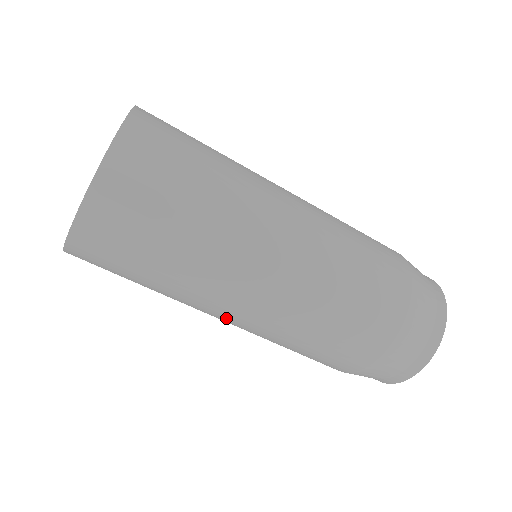
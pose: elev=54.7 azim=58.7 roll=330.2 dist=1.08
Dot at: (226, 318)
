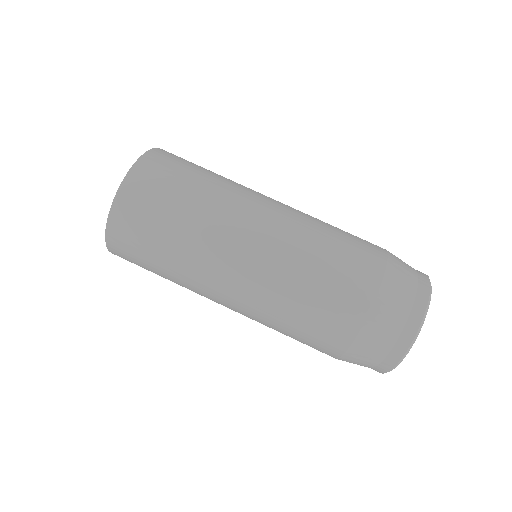
Dot at: (257, 223)
